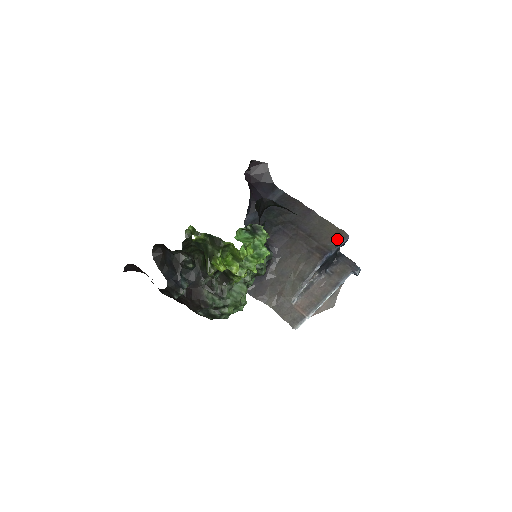
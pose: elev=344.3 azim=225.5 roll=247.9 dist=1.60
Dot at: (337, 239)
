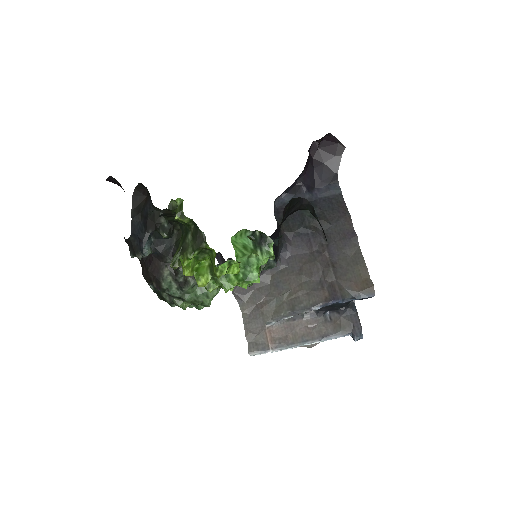
Dot at: (359, 289)
